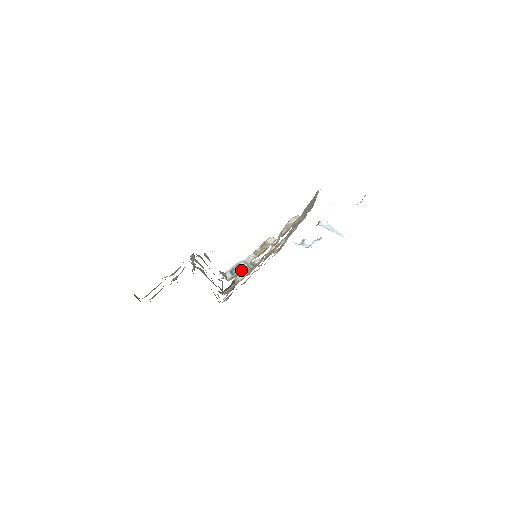
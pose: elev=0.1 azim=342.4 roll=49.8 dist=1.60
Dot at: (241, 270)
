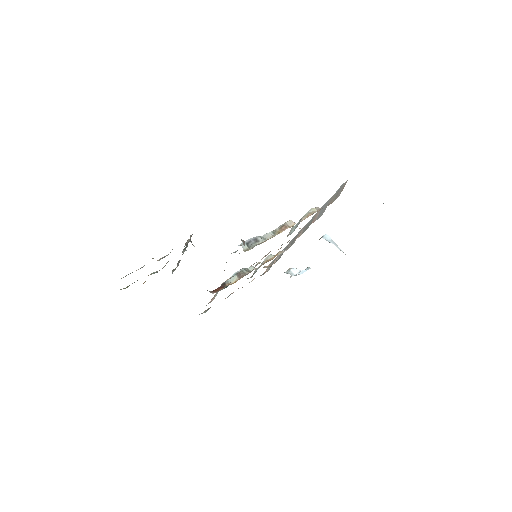
Dot at: (259, 244)
